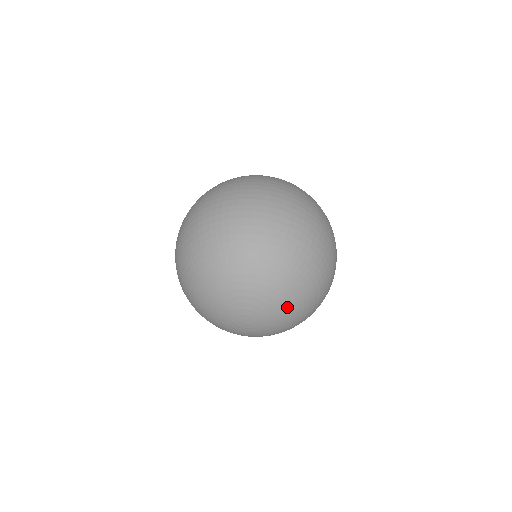
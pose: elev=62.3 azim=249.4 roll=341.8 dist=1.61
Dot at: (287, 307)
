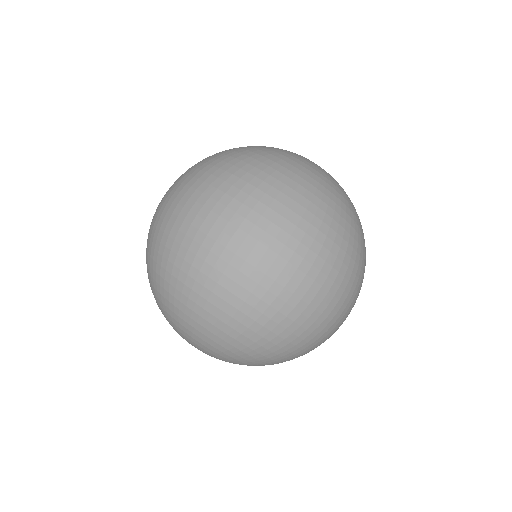
Dot at: occluded
